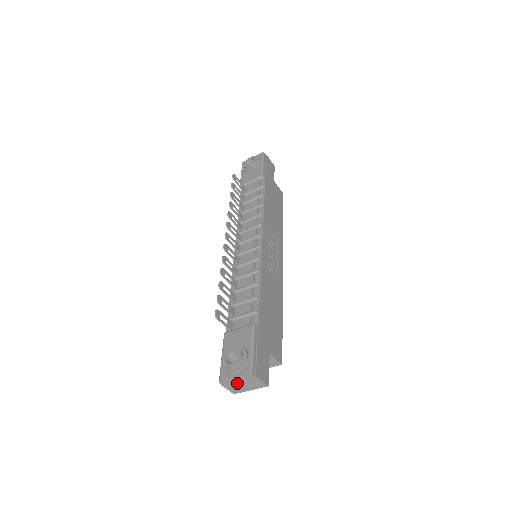
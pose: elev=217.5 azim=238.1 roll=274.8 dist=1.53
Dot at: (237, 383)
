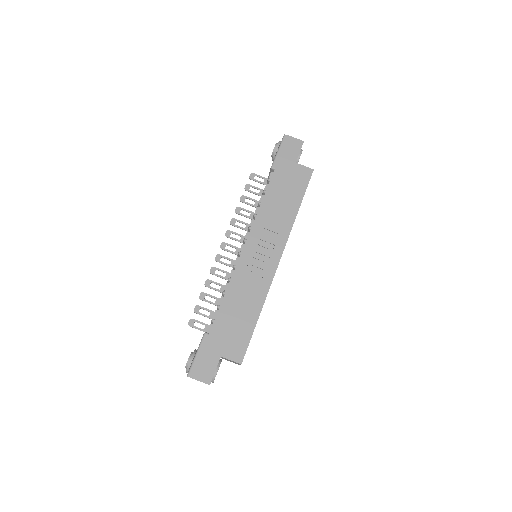
Dot at: occluded
